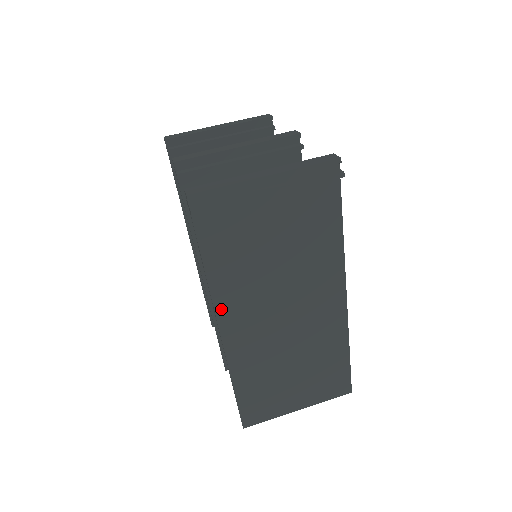
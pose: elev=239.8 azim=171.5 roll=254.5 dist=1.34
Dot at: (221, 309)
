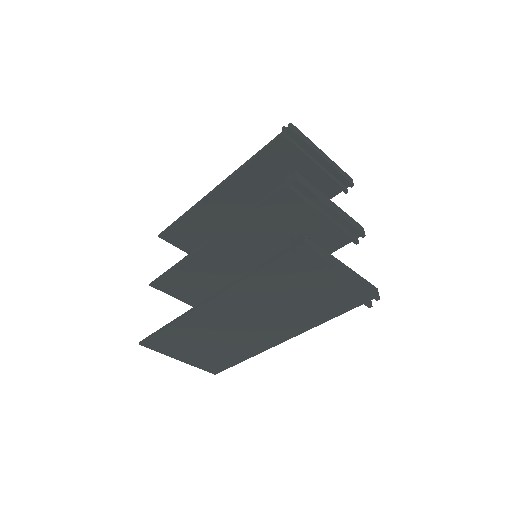
Dot at: (227, 294)
